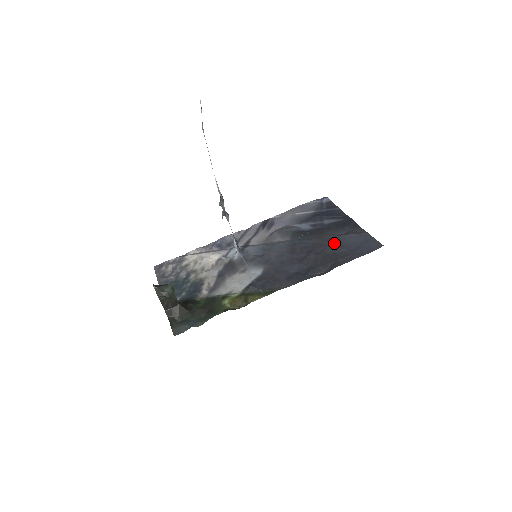
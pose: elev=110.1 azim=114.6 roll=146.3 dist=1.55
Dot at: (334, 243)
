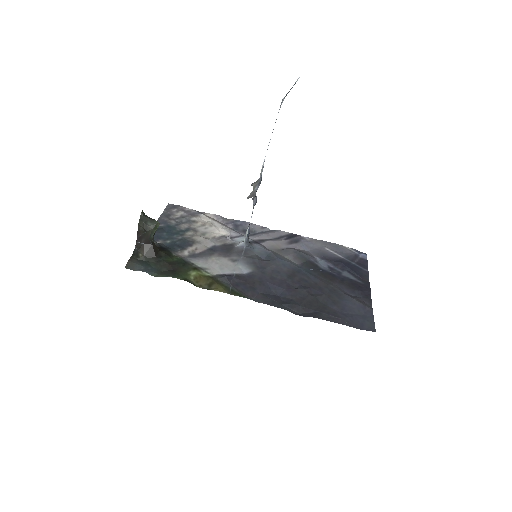
Dot at: (334, 296)
